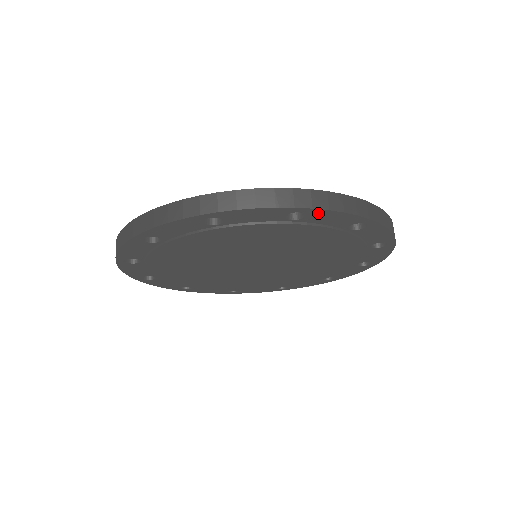
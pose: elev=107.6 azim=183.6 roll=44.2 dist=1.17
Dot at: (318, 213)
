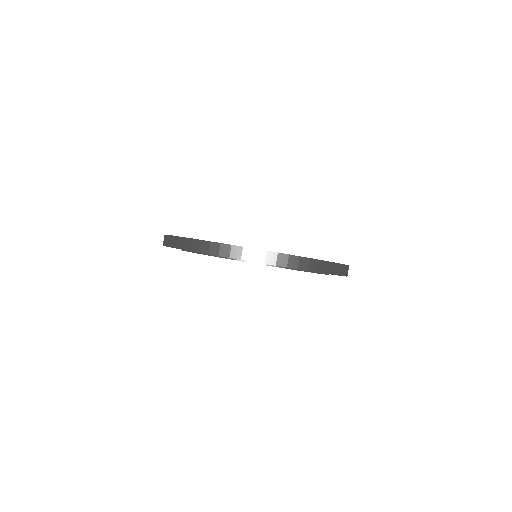
Dot at: (281, 266)
